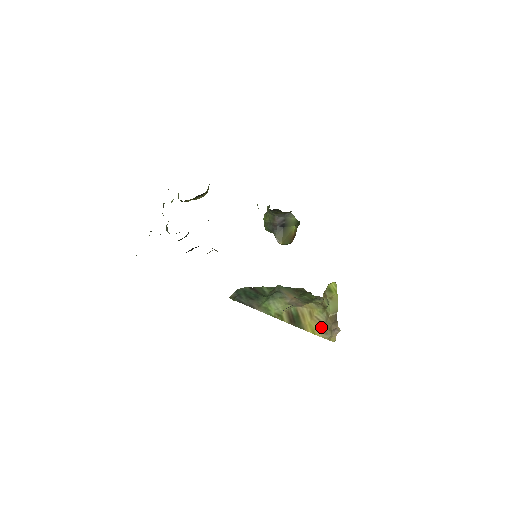
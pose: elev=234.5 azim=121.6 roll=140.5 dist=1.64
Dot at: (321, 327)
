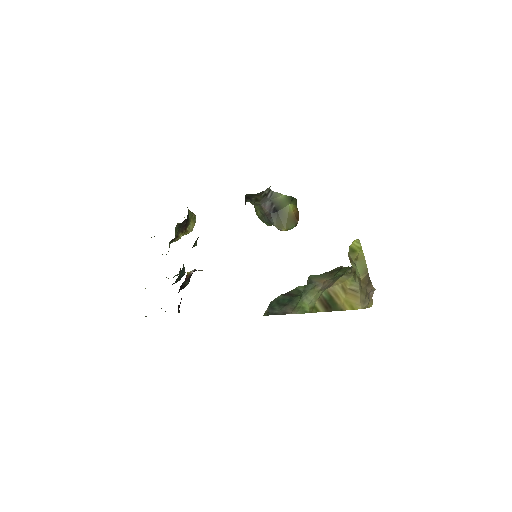
Dot at: (358, 297)
